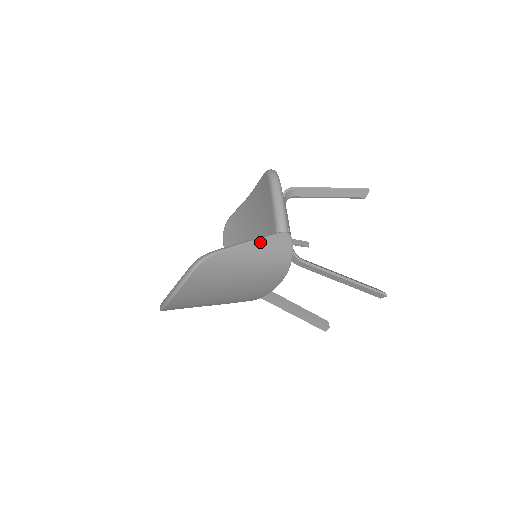
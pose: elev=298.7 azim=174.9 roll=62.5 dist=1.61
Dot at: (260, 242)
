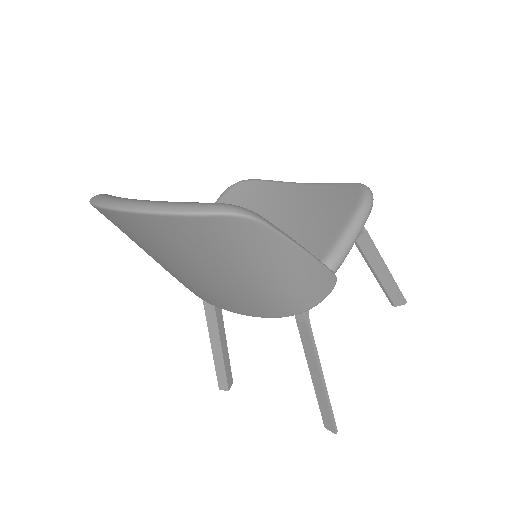
Dot at: (311, 262)
